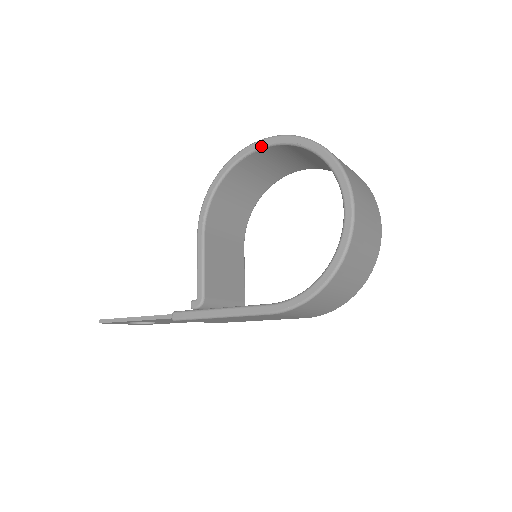
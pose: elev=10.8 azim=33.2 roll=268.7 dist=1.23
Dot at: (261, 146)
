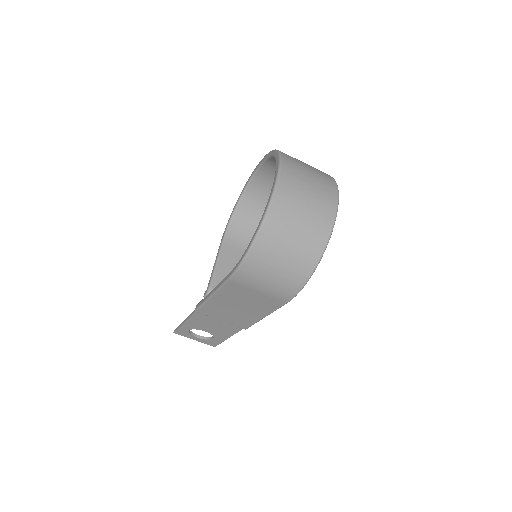
Dot at: (256, 169)
